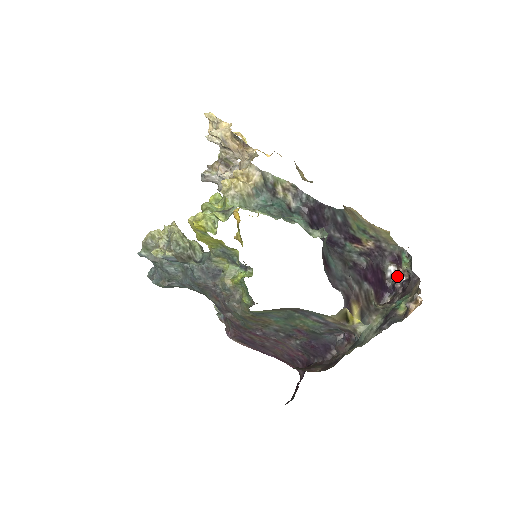
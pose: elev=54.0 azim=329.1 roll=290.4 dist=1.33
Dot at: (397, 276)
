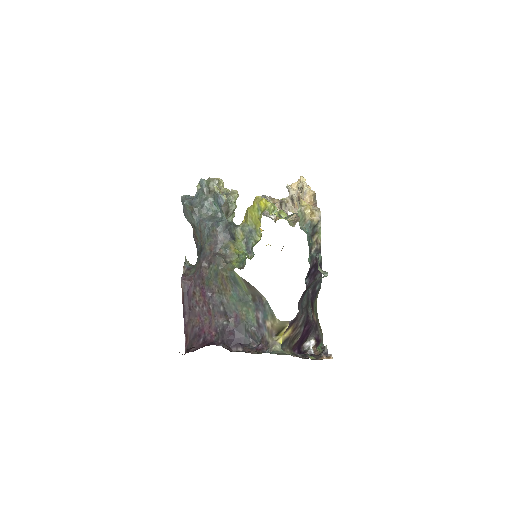
Dot at: (311, 349)
